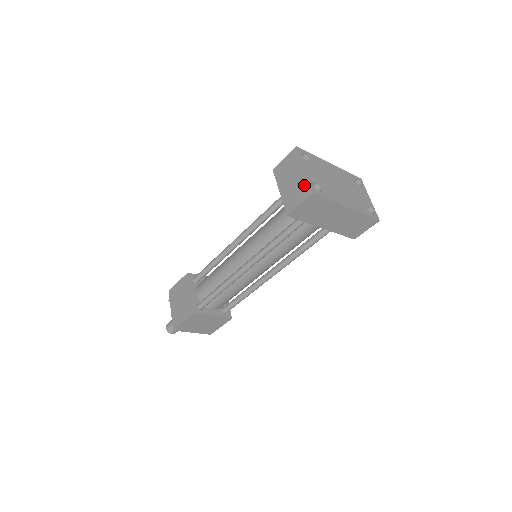
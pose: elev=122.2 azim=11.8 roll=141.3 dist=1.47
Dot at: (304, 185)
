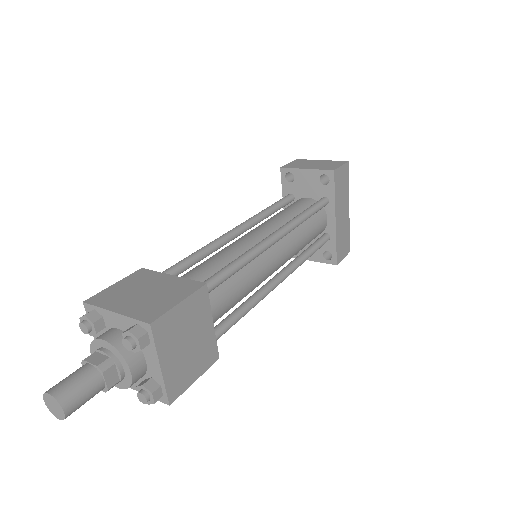
Dot at: (333, 162)
